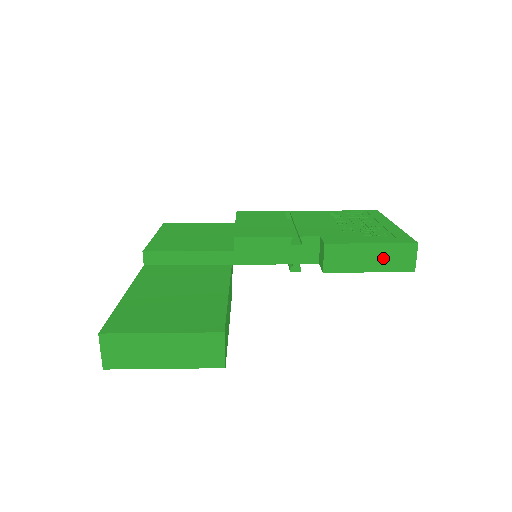
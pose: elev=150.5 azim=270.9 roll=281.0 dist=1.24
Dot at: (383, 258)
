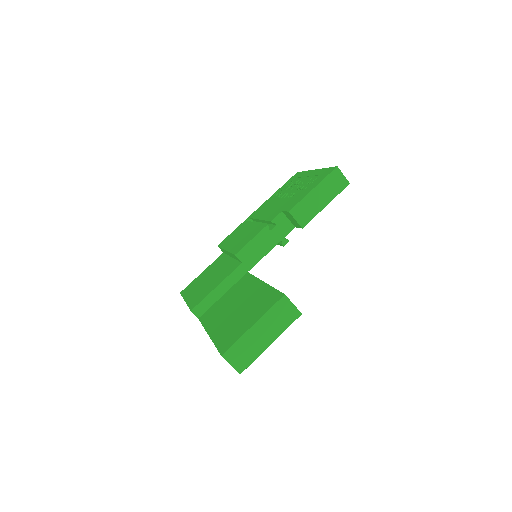
Dot at: (327, 191)
